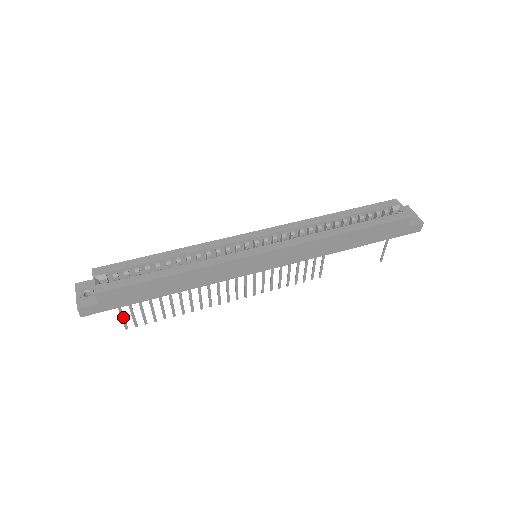
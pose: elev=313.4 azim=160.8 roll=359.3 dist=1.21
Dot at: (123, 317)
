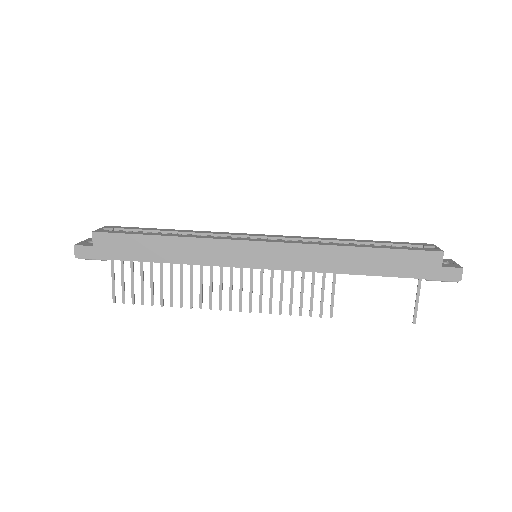
Dot at: (114, 283)
